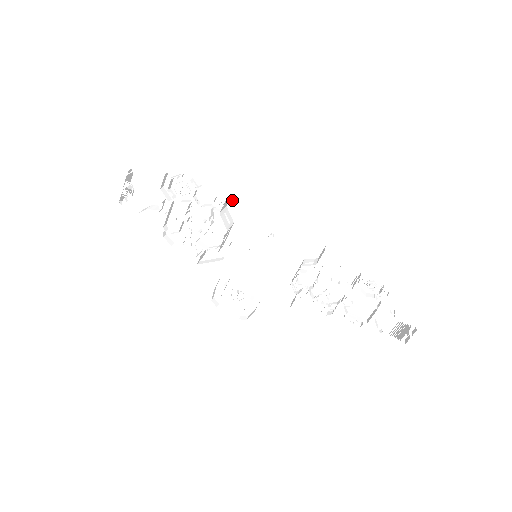
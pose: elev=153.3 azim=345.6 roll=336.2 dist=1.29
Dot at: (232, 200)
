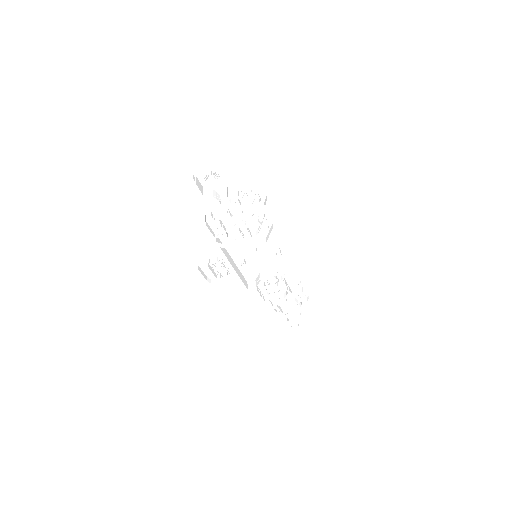
Dot at: (270, 218)
